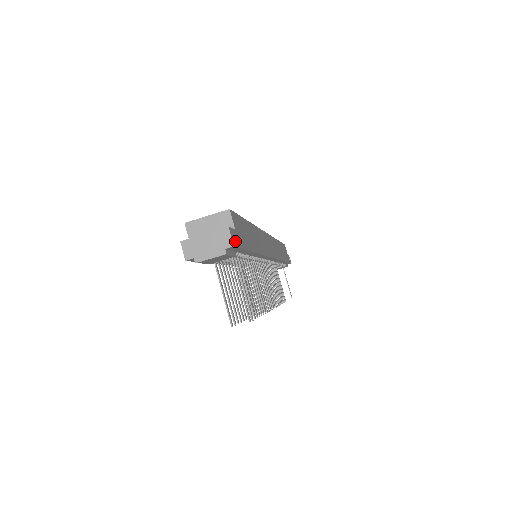
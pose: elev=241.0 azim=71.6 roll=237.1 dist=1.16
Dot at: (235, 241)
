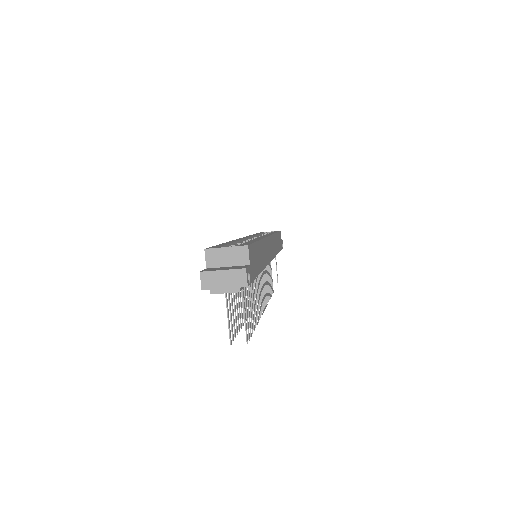
Dot at: (248, 277)
